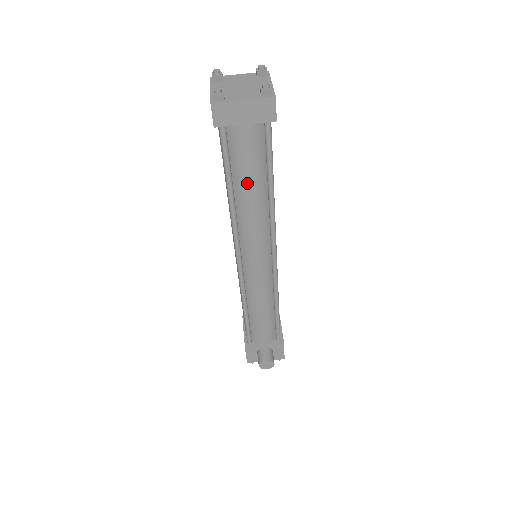
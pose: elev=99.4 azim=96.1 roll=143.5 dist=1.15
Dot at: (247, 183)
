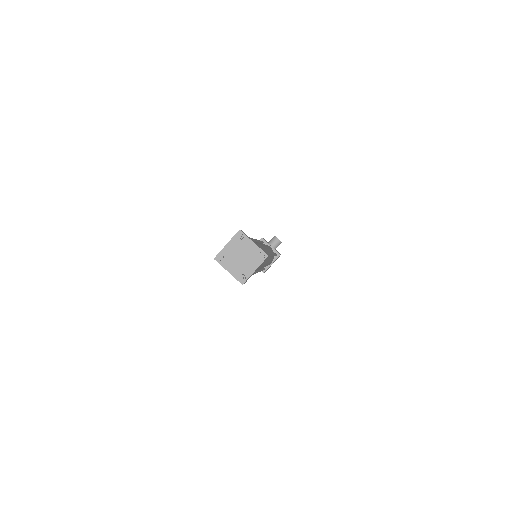
Dot at: occluded
